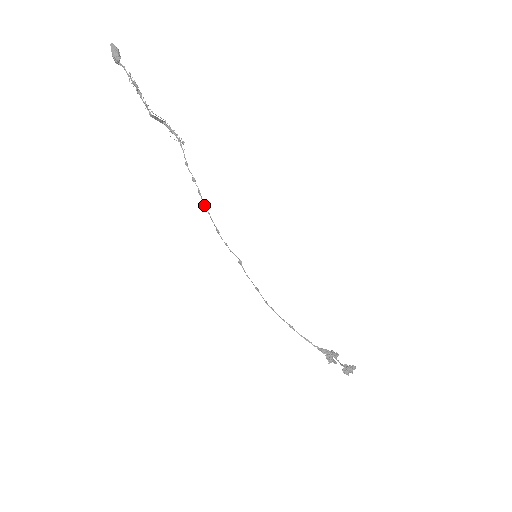
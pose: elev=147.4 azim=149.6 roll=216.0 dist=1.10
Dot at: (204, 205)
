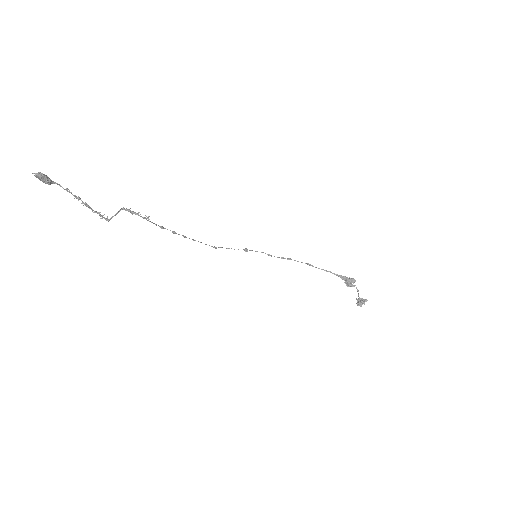
Dot at: (193, 240)
